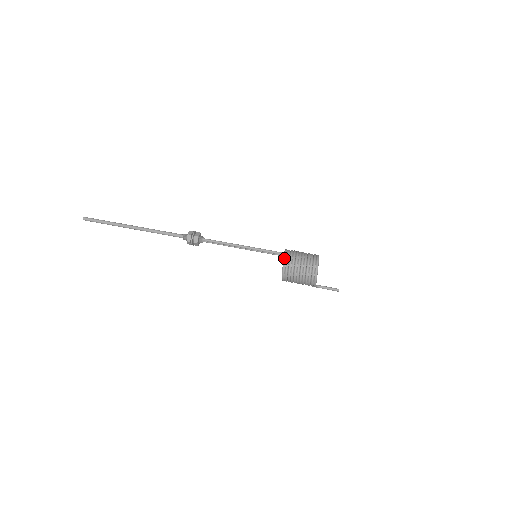
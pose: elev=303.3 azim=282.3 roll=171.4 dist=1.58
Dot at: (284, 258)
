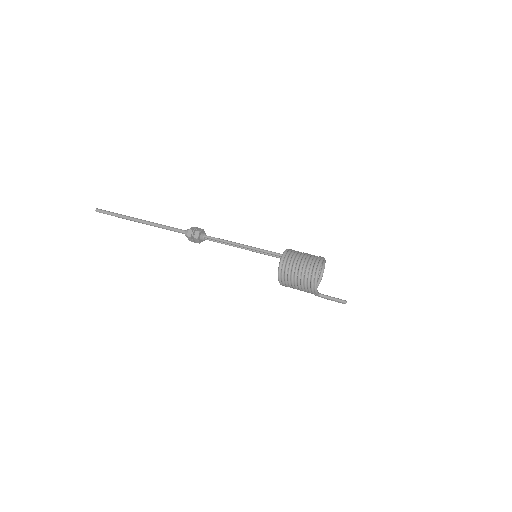
Dot at: (282, 256)
